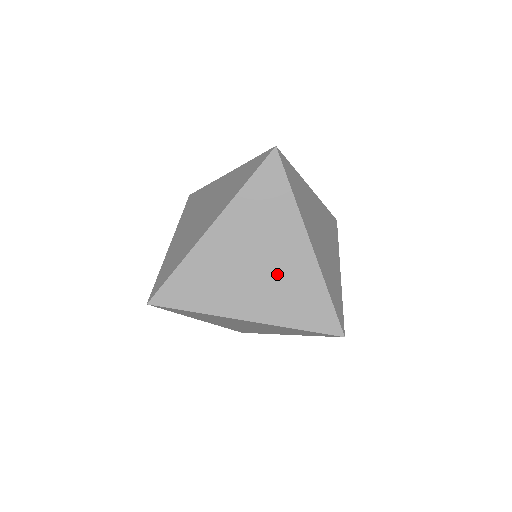
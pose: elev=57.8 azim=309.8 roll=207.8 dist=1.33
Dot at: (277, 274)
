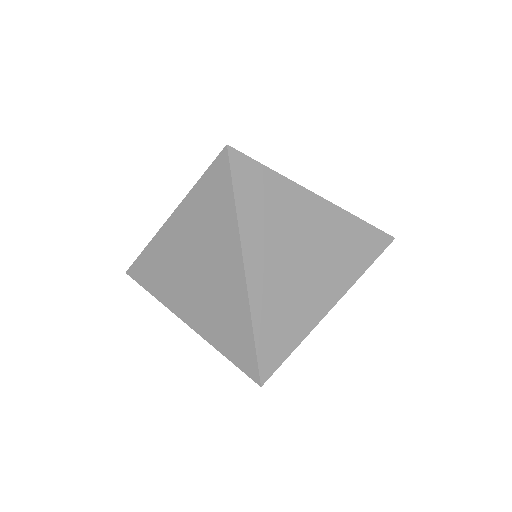
Dot at: (212, 289)
